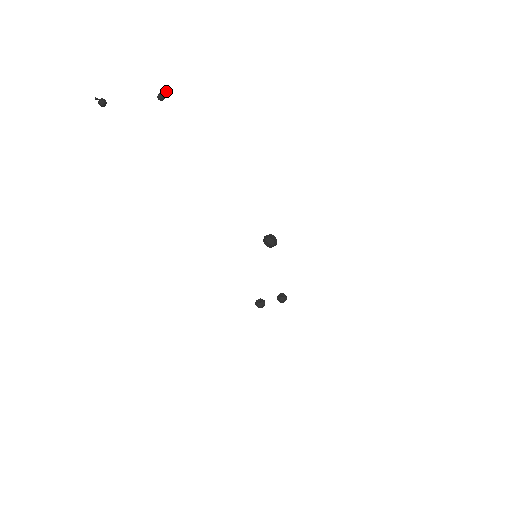
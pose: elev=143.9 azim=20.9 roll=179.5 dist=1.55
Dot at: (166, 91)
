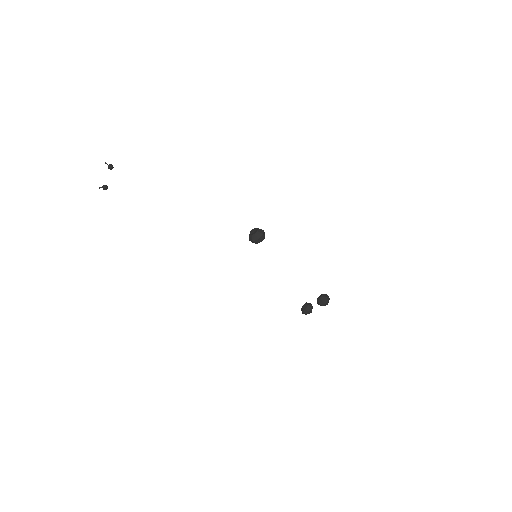
Dot at: (105, 163)
